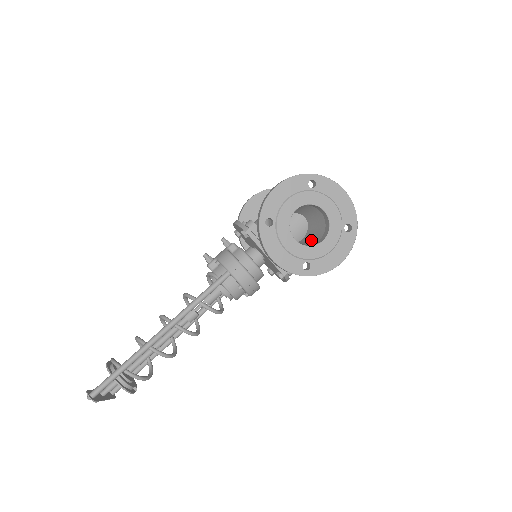
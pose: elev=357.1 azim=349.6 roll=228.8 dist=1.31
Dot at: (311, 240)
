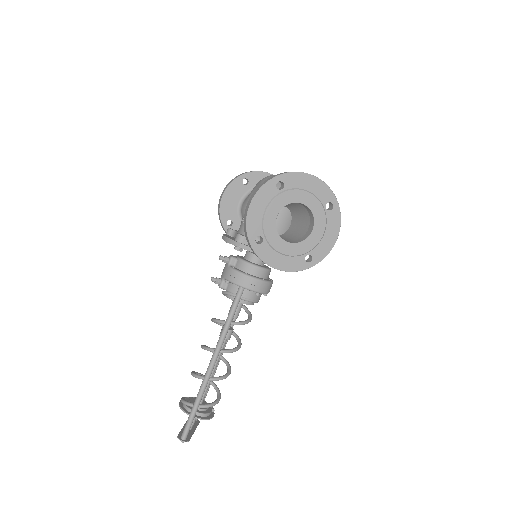
Dot at: (300, 228)
